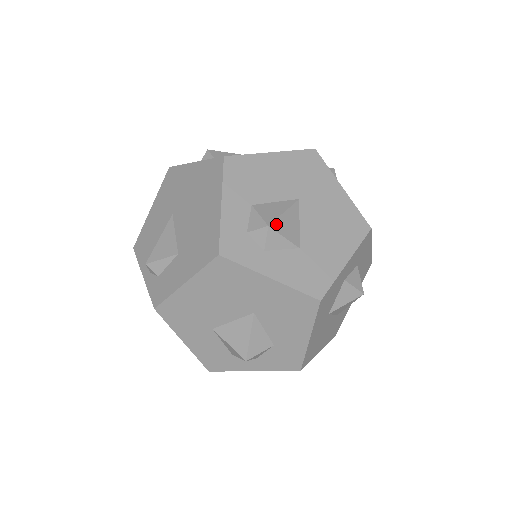
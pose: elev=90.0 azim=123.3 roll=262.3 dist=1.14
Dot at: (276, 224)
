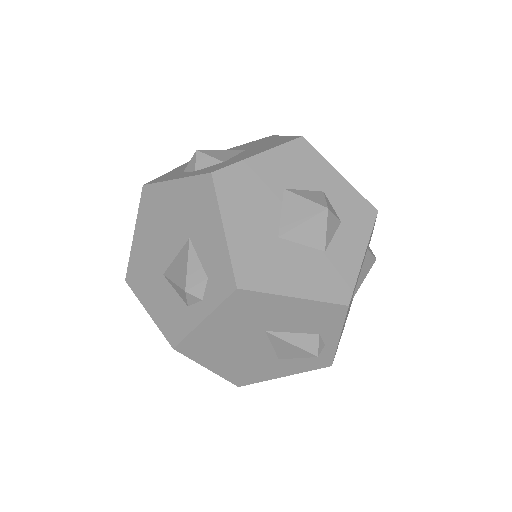
Dot at: occluded
